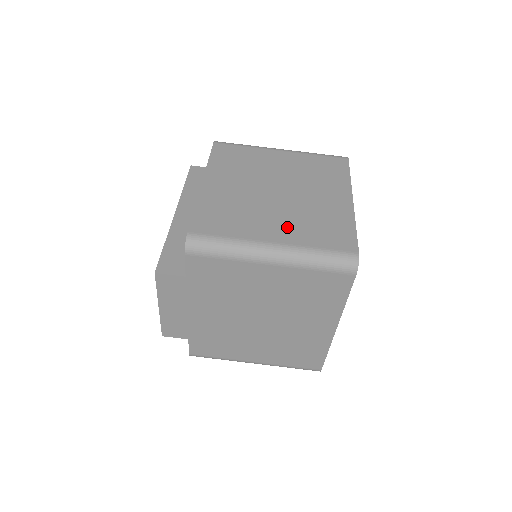
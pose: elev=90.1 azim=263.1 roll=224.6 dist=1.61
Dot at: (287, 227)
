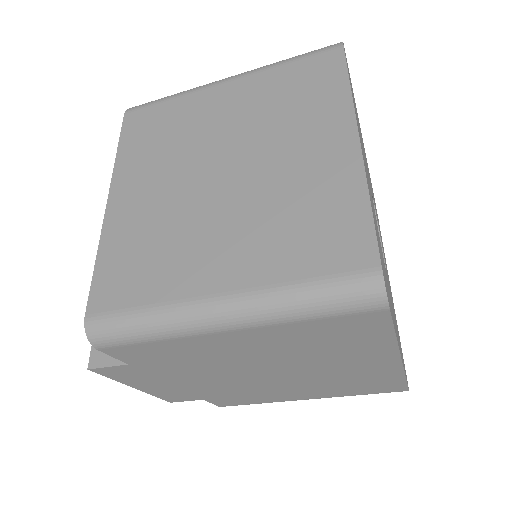
Dot at: (240, 249)
